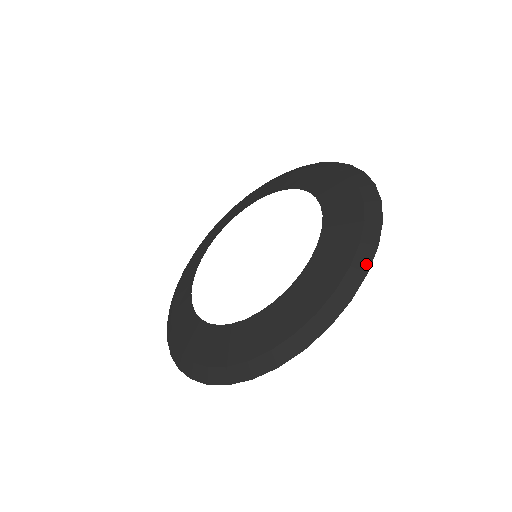
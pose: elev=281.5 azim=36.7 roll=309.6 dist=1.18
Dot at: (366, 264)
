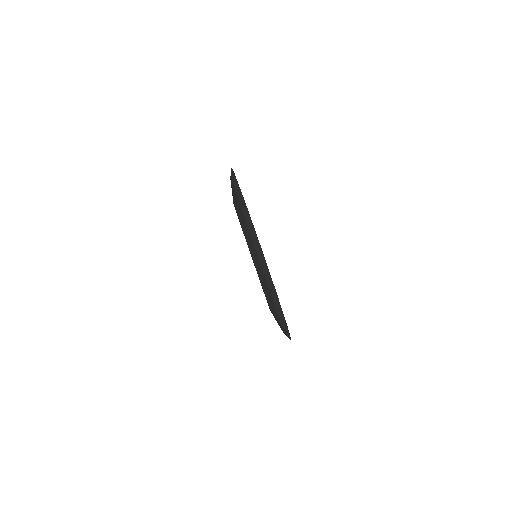
Dot at: (253, 230)
